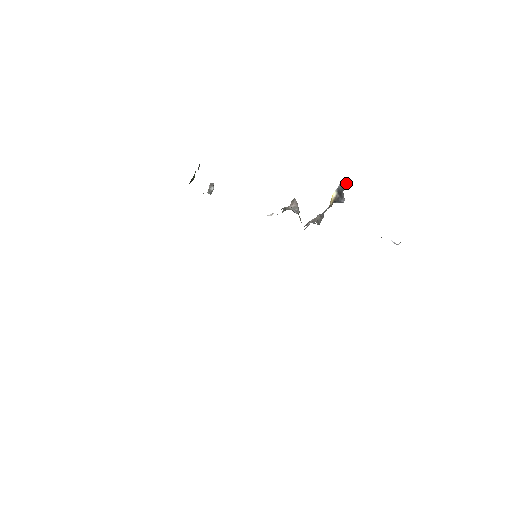
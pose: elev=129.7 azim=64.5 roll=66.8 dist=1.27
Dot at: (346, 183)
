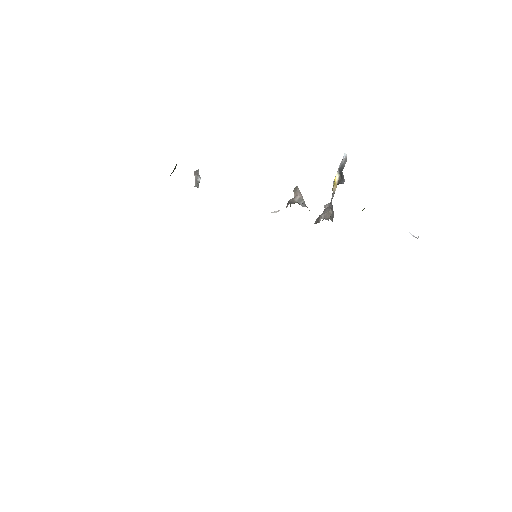
Dot at: (345, 161)
